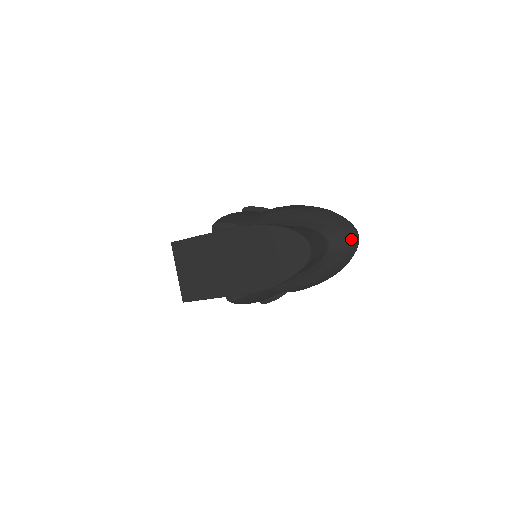
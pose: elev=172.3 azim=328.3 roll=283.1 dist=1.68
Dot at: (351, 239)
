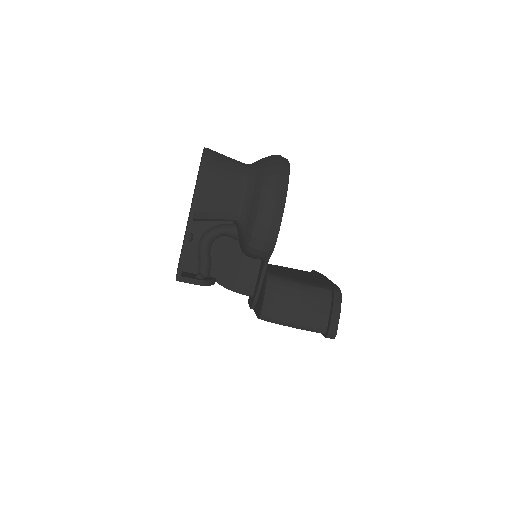
Dot at: (270, 156)
